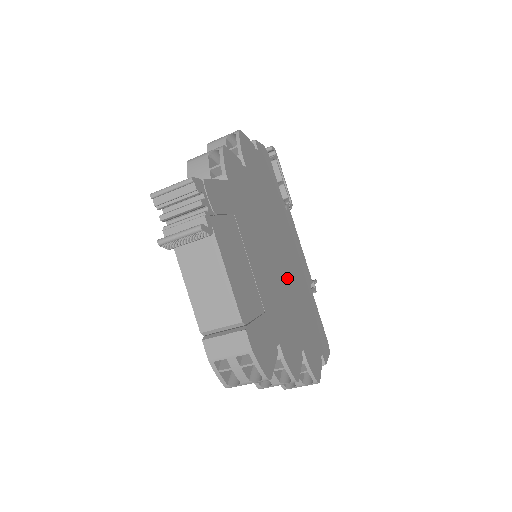
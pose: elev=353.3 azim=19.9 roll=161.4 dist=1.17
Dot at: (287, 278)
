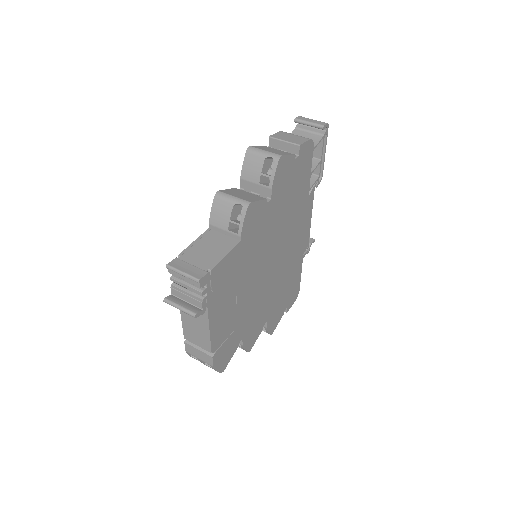
Dot at: (276, 273)
